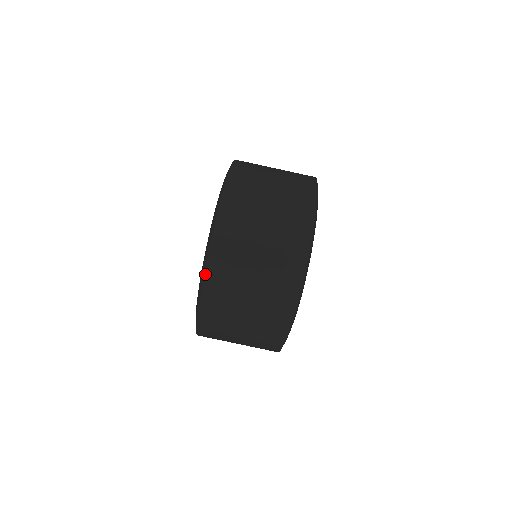
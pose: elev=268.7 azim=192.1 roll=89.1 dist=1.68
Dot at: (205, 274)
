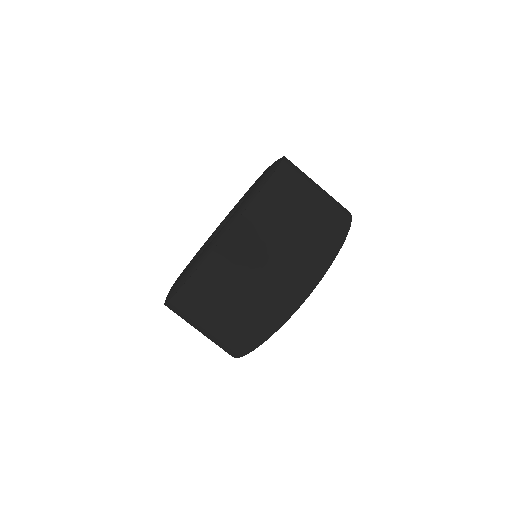
Dot at: (270, 180)
